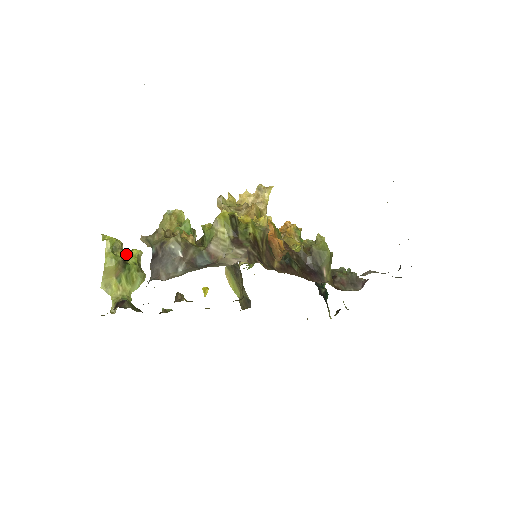
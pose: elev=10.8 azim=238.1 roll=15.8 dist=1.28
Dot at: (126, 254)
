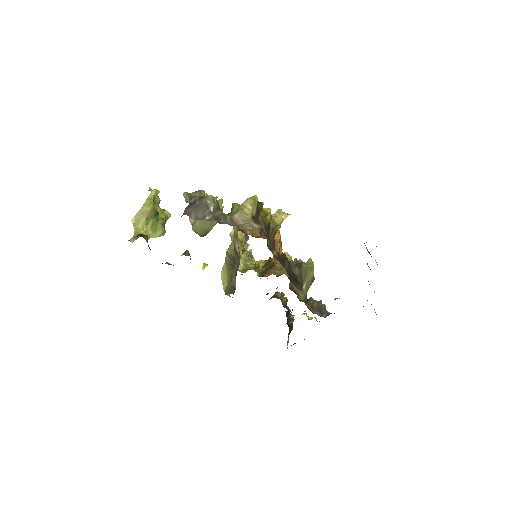
Dot at: (160, 210)
